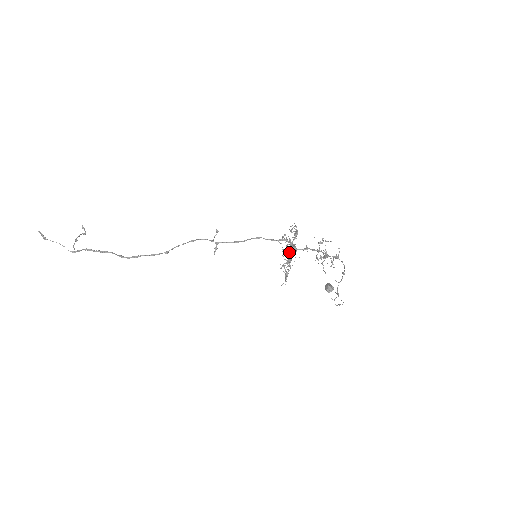
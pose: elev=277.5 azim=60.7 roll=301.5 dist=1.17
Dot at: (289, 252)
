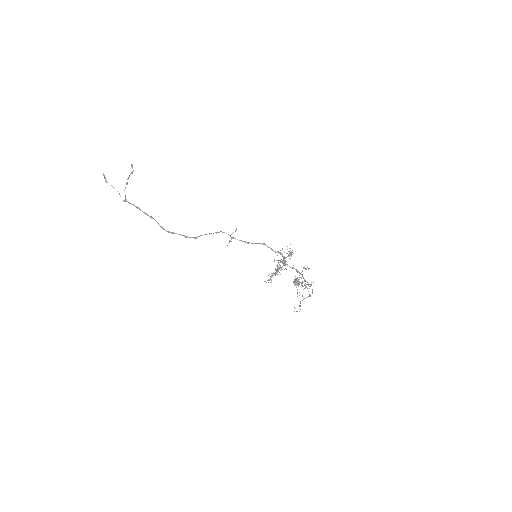
Dot at: (280, 261)
